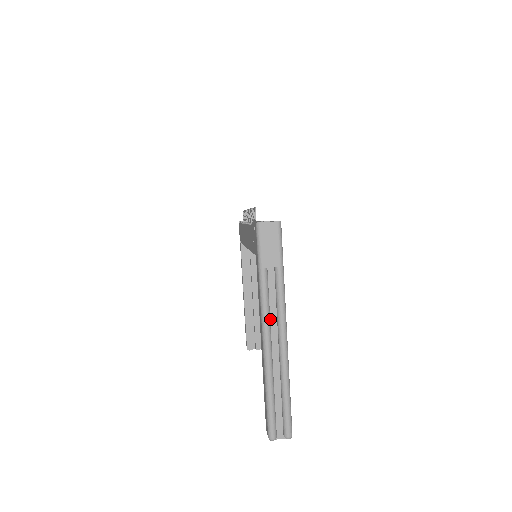
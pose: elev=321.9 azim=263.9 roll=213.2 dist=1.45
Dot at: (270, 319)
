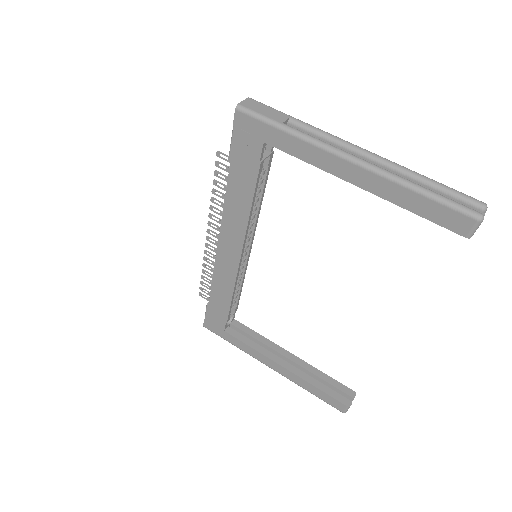
Dot at: occluded
